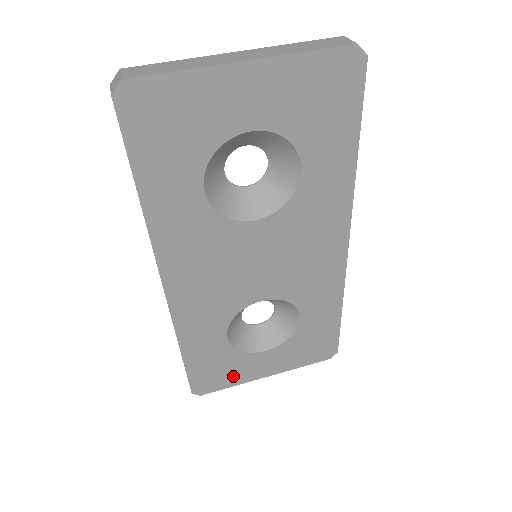
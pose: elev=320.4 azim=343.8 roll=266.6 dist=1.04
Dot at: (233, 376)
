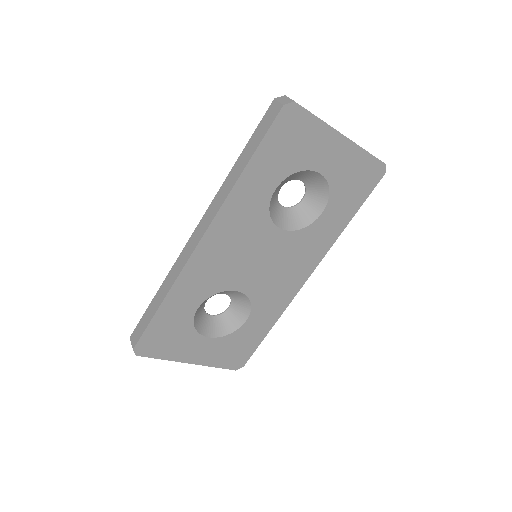
Dot at: (171, 349)
